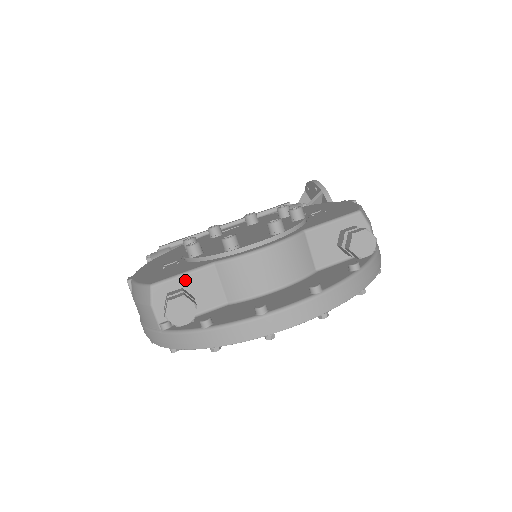
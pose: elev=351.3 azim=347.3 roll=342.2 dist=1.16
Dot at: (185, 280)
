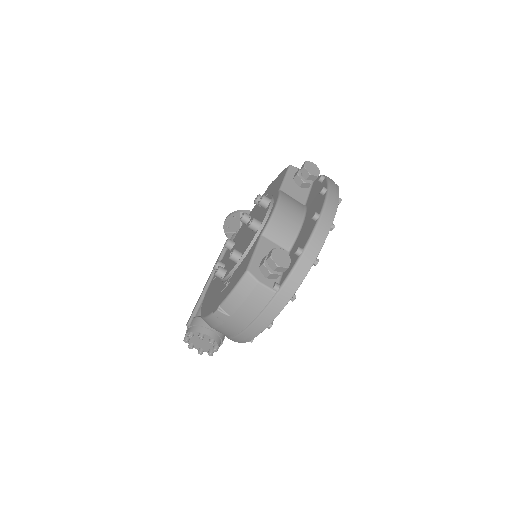
Dot at: (259, 254)
